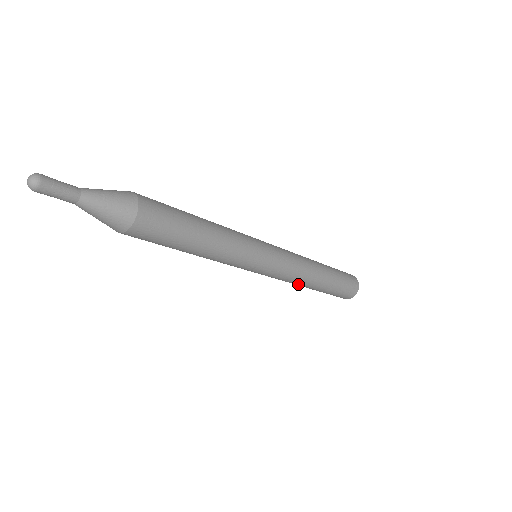
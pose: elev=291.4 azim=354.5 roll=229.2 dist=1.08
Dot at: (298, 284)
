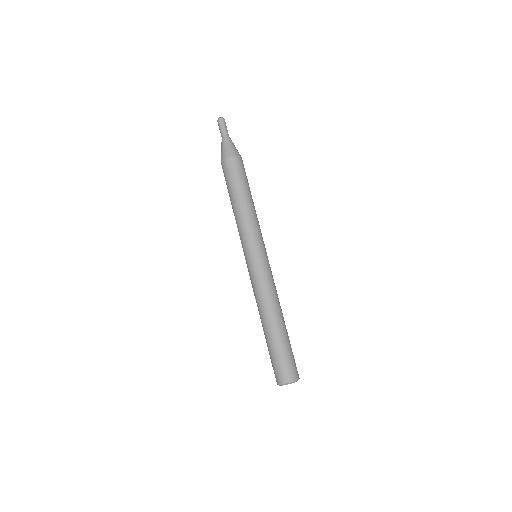
Dot at: (259, 307)
